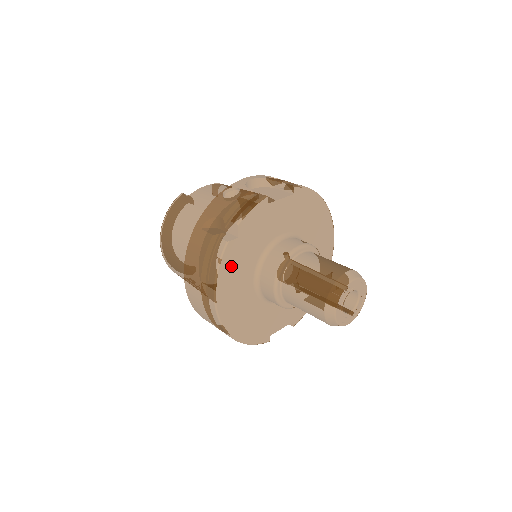
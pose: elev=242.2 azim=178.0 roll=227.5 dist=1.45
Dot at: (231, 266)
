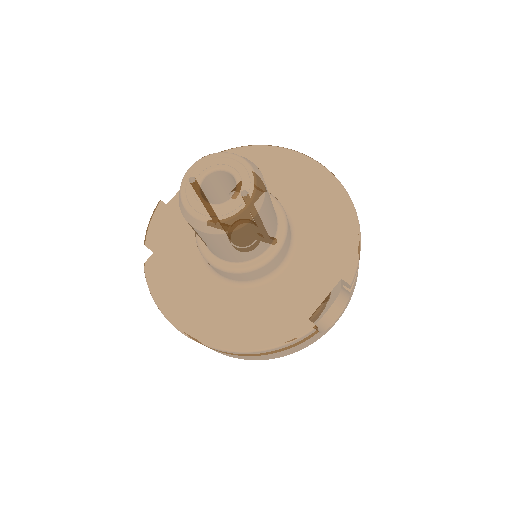
Dot at: (166, 281)
